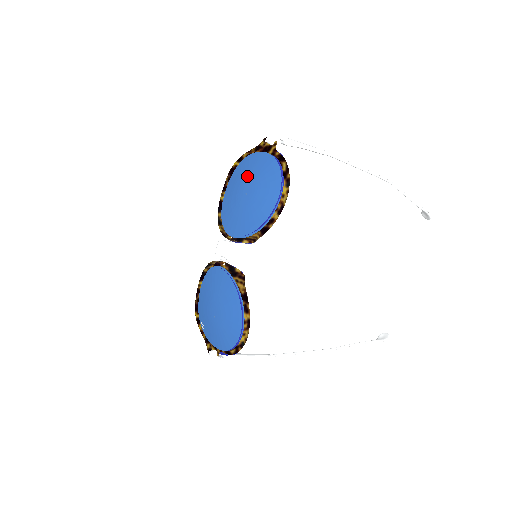
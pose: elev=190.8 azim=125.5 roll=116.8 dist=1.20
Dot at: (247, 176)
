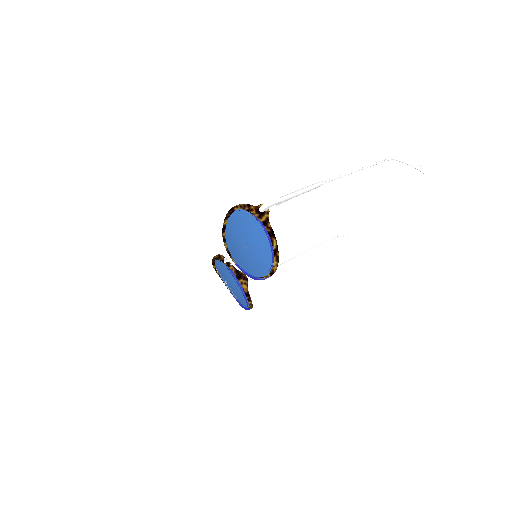
Dot at: (244, 233)
